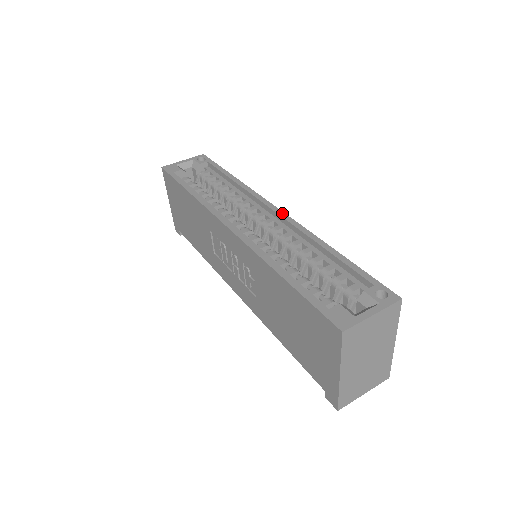
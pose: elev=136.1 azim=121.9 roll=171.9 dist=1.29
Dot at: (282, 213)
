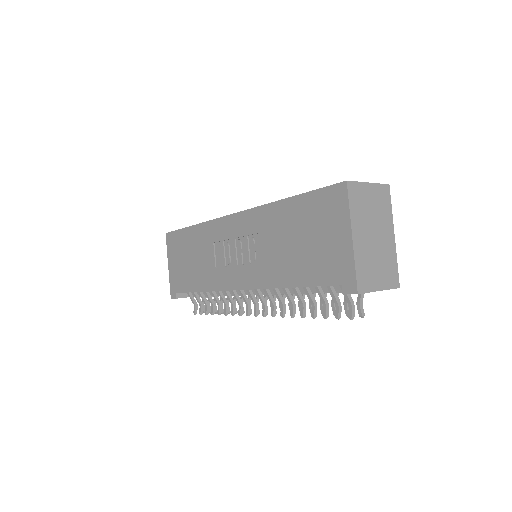
Dot at: occluded
